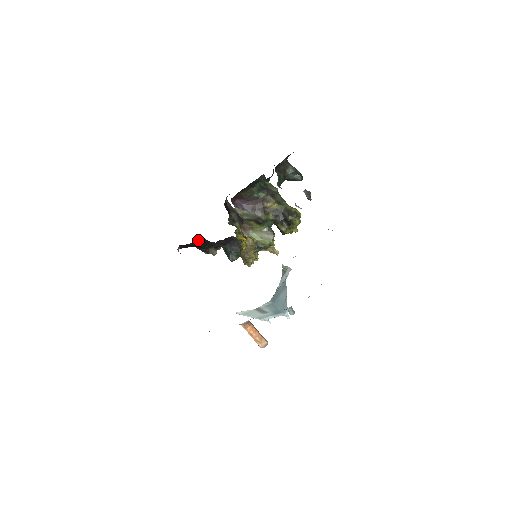
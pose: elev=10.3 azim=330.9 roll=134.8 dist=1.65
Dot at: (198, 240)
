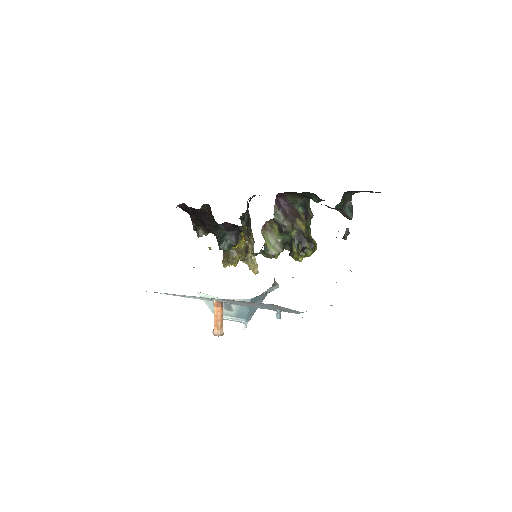
Dot at: (203, 211)
